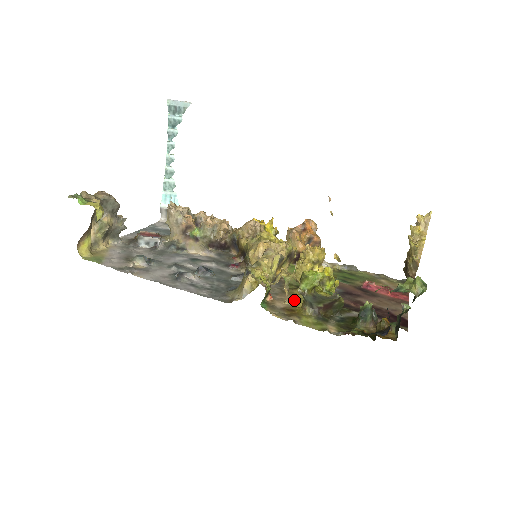
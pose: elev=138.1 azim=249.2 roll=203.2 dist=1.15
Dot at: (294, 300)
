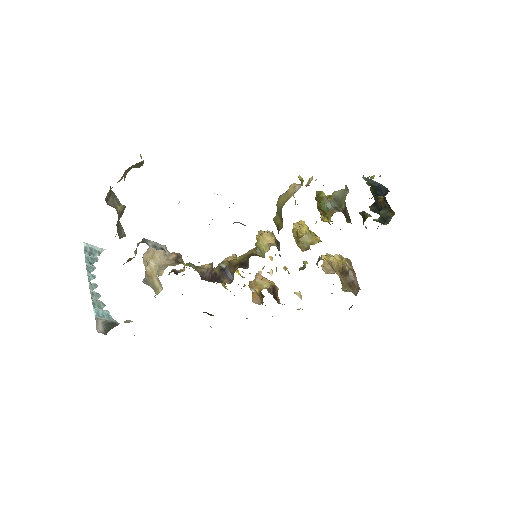
Dot at: occluded
